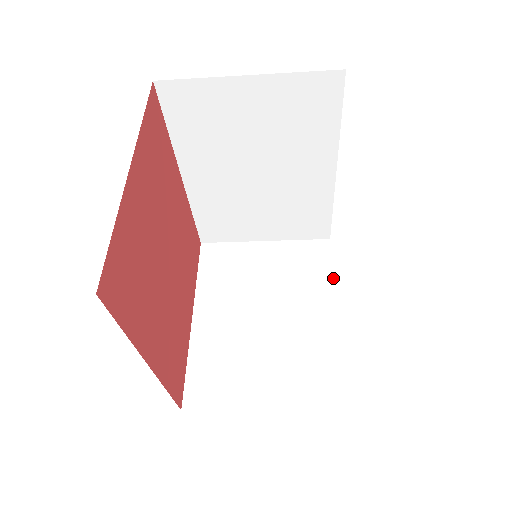
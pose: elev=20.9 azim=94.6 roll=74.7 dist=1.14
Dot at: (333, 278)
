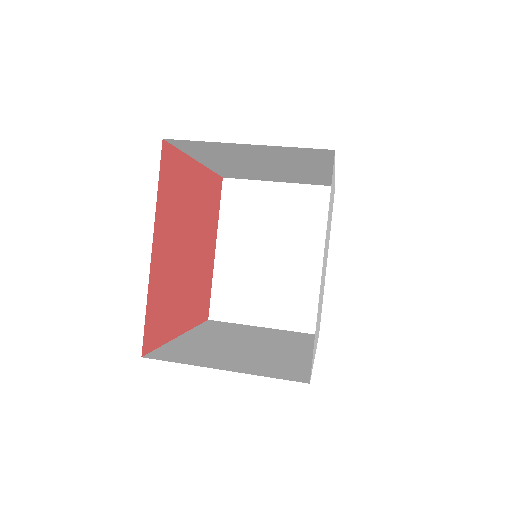
Dot at: occluded
